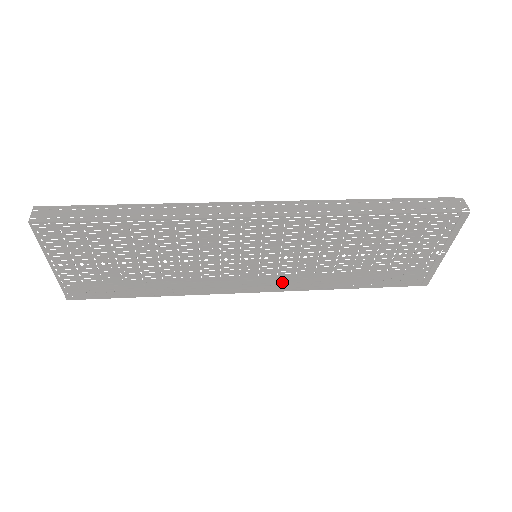
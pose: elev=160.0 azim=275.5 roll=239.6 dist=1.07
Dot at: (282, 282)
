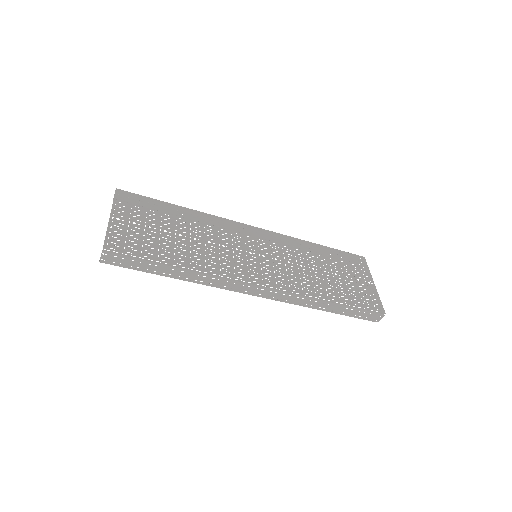
Dot at: (280, 298)
